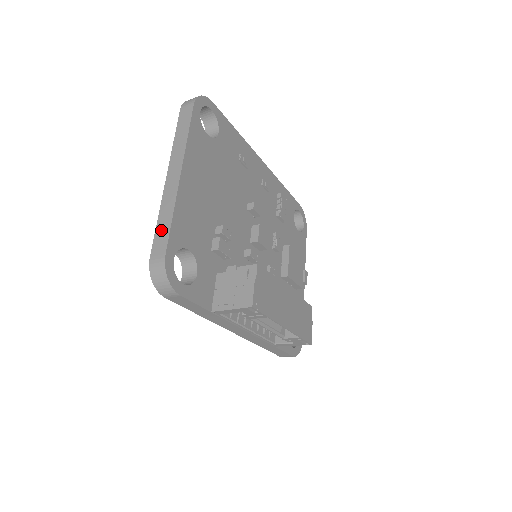
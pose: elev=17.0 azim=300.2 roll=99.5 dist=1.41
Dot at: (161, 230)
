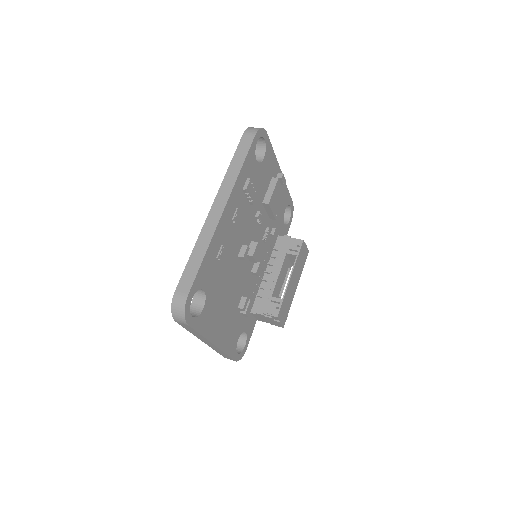
Dot at: (223, 355)
